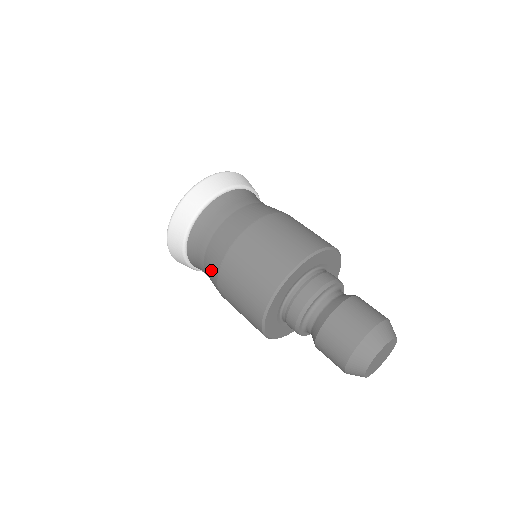
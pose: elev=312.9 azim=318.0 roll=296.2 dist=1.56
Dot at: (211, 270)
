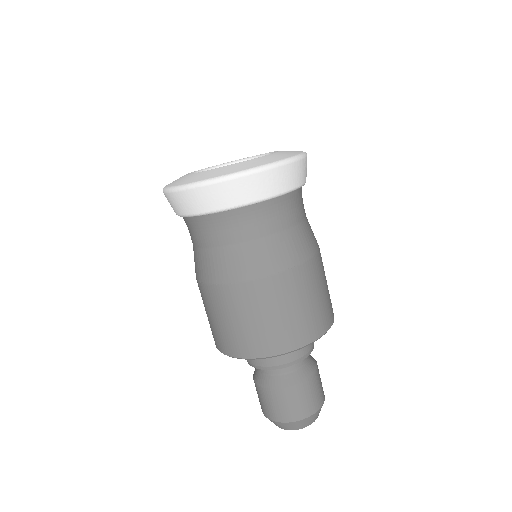
Dot at: occluded
